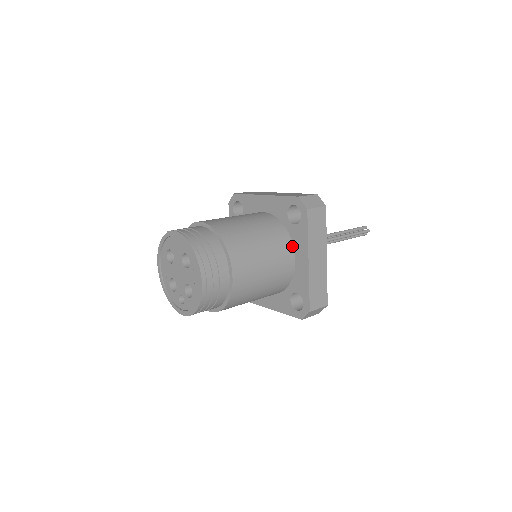
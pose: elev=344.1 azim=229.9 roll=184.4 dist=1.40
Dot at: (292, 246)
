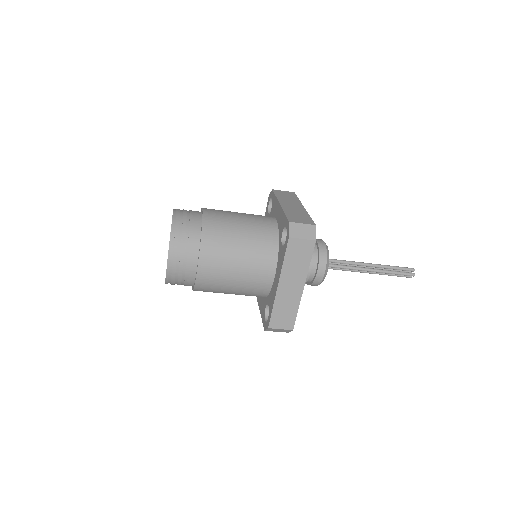
Dot at: (276, 263)
